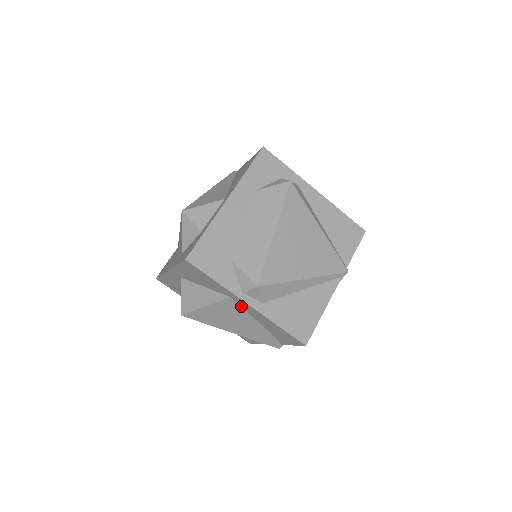
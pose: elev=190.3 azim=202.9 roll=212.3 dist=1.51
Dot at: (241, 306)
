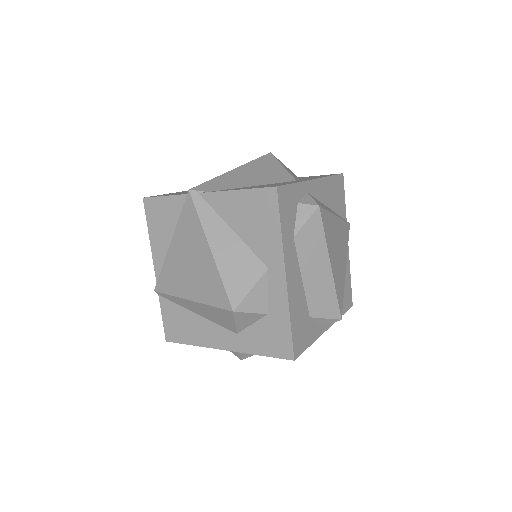
Dot at: occluded
